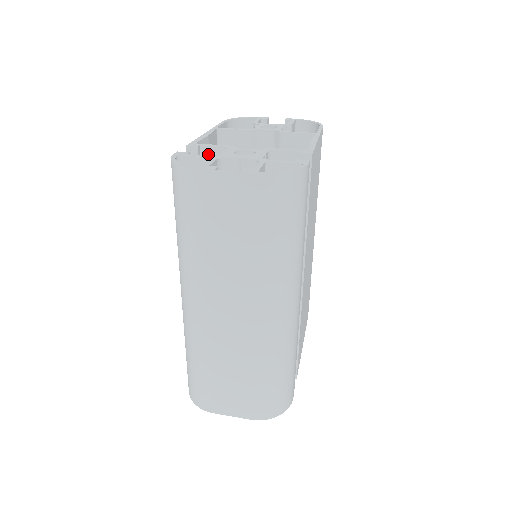
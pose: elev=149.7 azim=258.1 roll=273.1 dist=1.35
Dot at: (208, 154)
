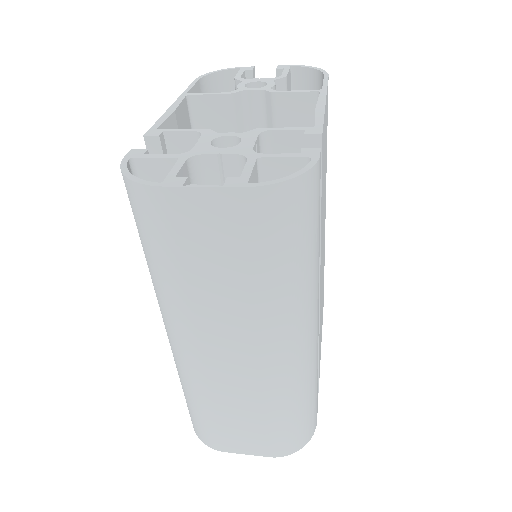
Dot at: (176, 143)
